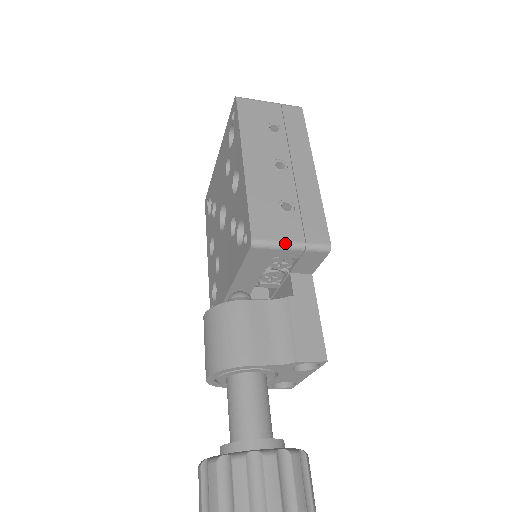
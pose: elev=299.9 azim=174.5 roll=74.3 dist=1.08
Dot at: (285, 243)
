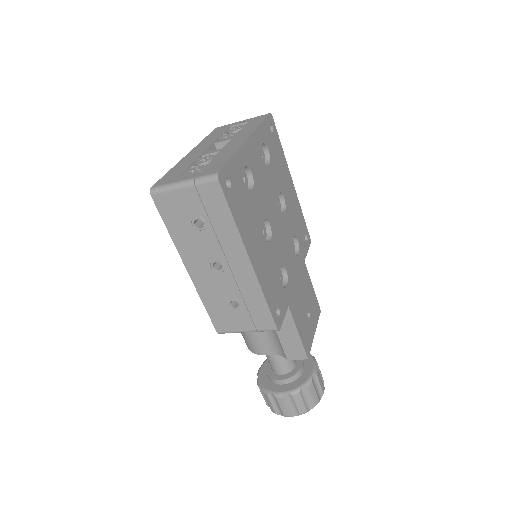
Dot at: (241, 332)
